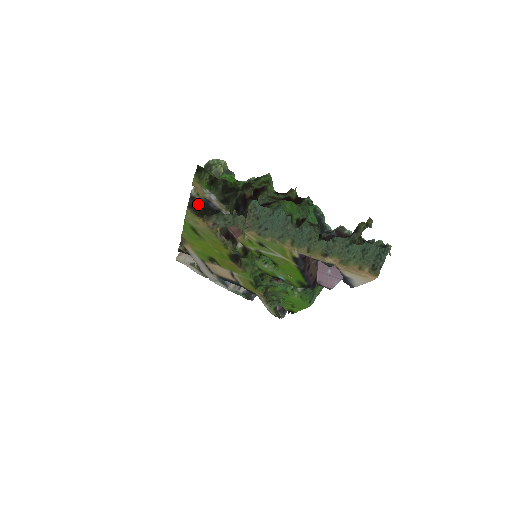
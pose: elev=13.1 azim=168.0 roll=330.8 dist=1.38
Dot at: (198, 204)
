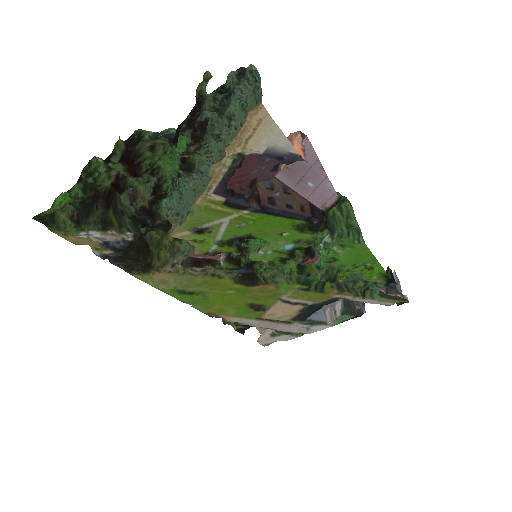
Dot at: (118, 259)
